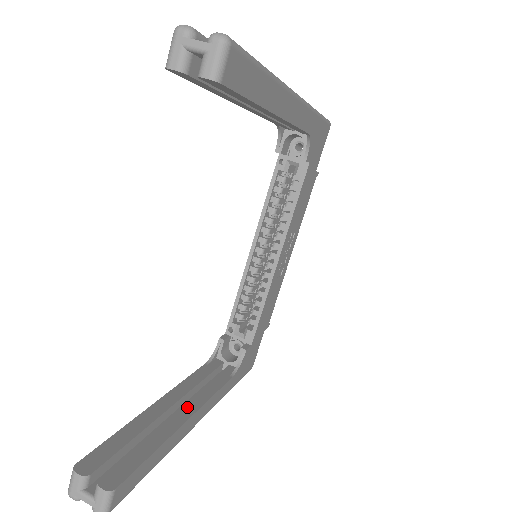
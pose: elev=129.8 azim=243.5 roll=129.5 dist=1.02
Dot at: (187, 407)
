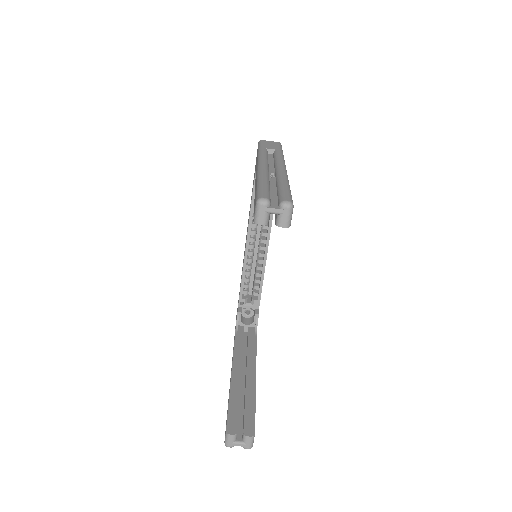
Dot at: (249, 369)
